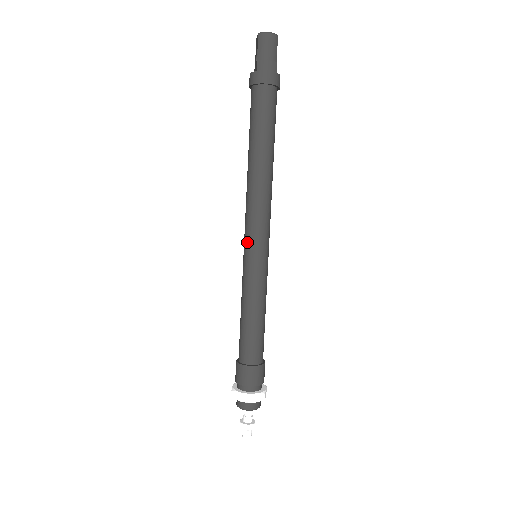
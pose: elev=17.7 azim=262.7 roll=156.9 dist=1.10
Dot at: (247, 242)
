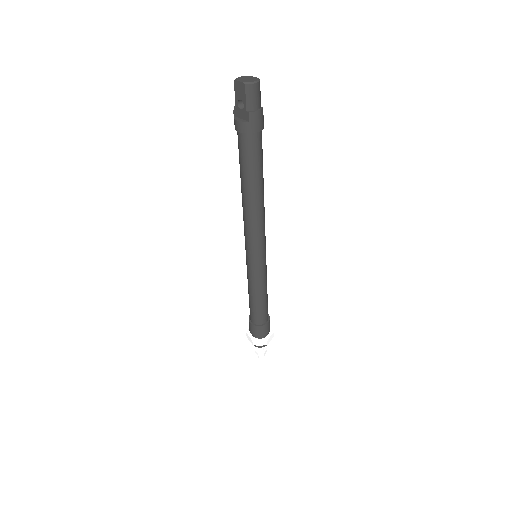
Dot at: (253, 253)
